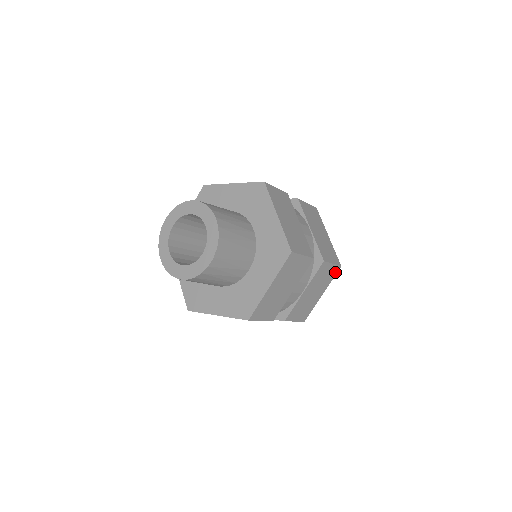
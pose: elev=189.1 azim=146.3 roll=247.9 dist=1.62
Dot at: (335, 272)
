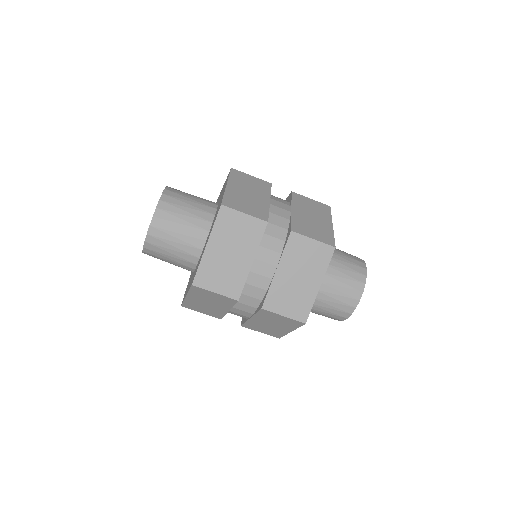
Dot at: (327, 210)
